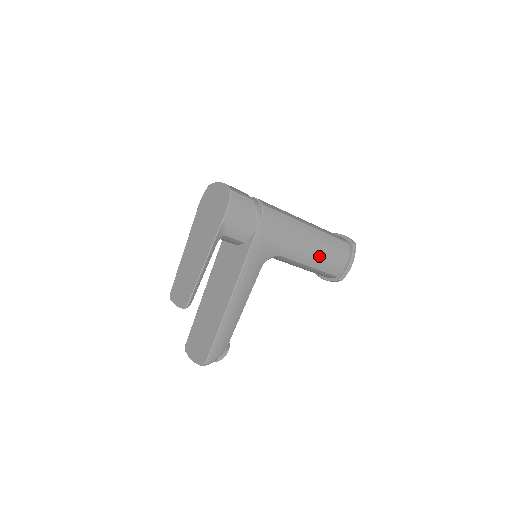
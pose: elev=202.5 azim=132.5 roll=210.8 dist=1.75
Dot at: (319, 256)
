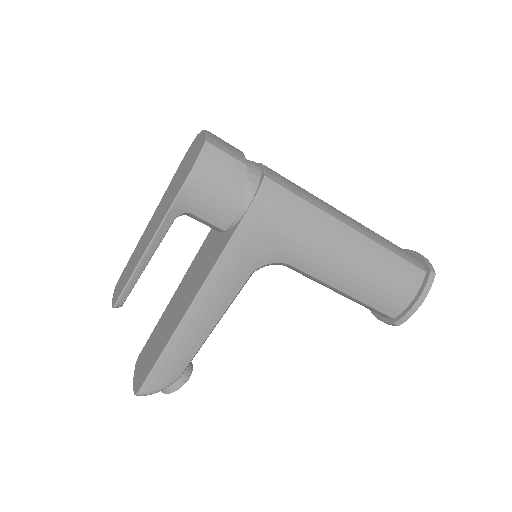
Dot at: (359, 279)
